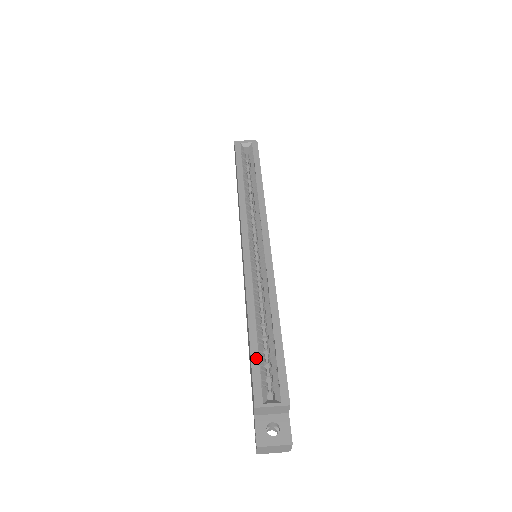
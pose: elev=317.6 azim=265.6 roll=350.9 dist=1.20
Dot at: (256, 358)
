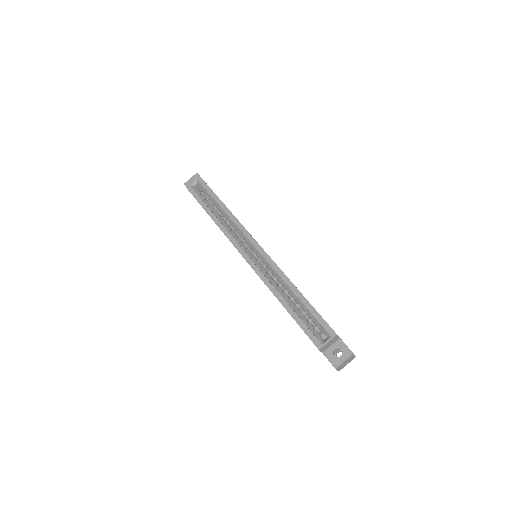
Dot at: (300, 322)
